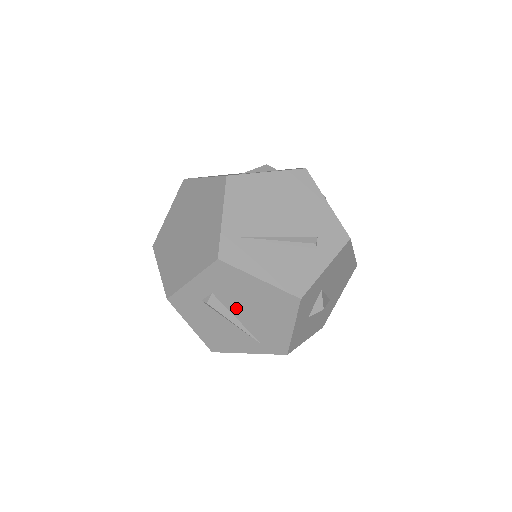
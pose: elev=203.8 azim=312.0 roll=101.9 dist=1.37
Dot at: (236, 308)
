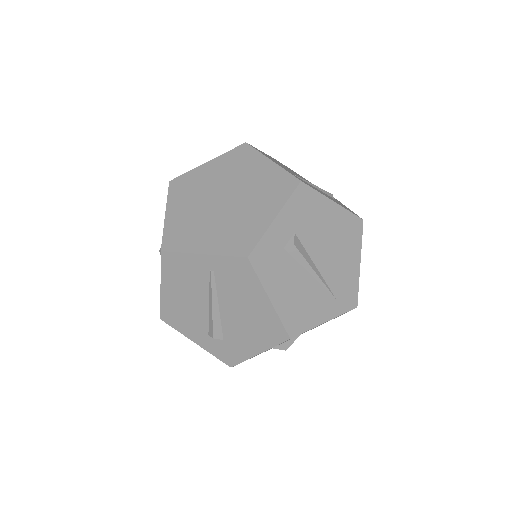
Dot at: (315, 250)
